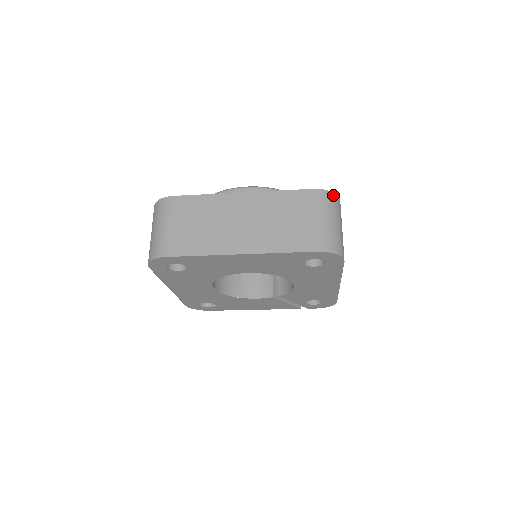
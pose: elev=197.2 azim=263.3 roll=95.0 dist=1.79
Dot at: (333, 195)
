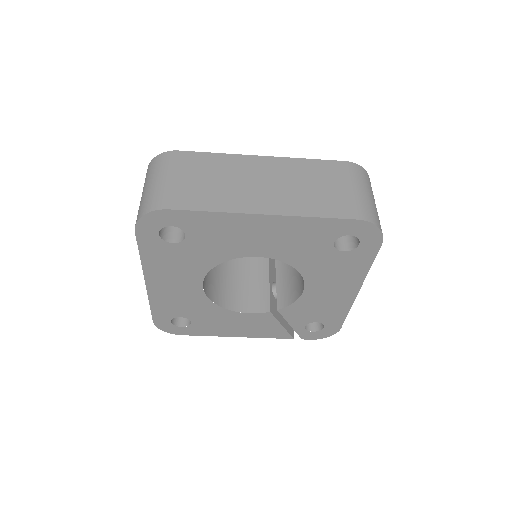
Dot at: (366, 173)
